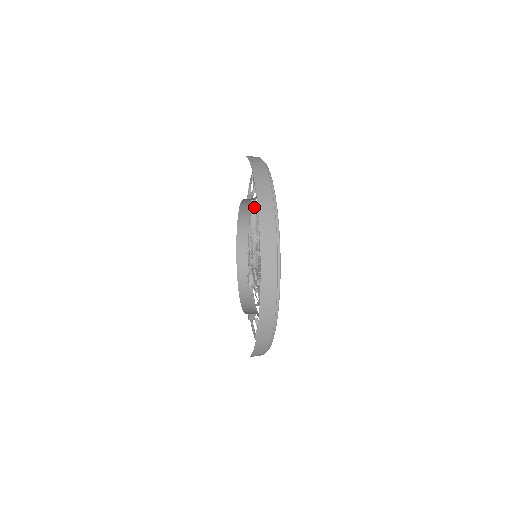
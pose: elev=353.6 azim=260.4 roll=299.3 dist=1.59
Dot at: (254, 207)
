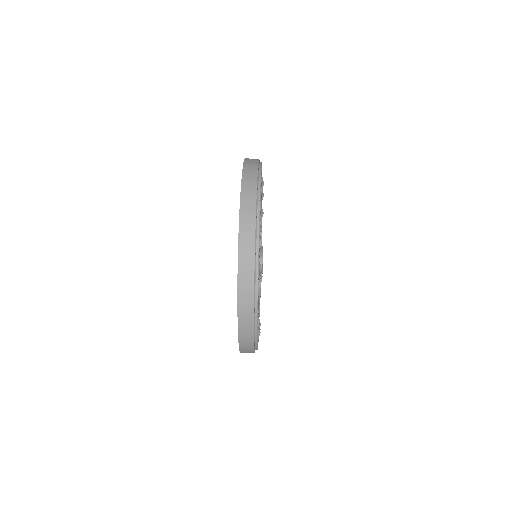
Dot at: occluded
